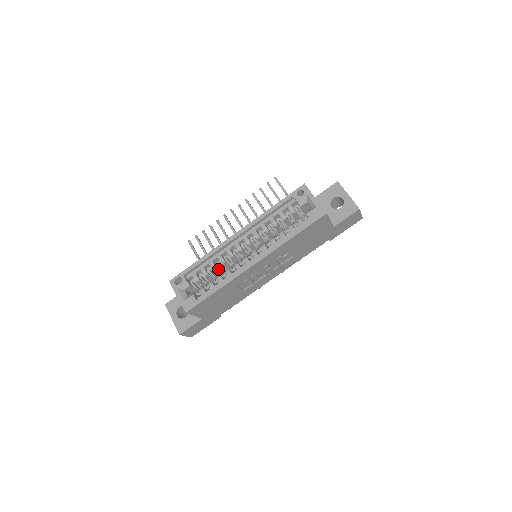
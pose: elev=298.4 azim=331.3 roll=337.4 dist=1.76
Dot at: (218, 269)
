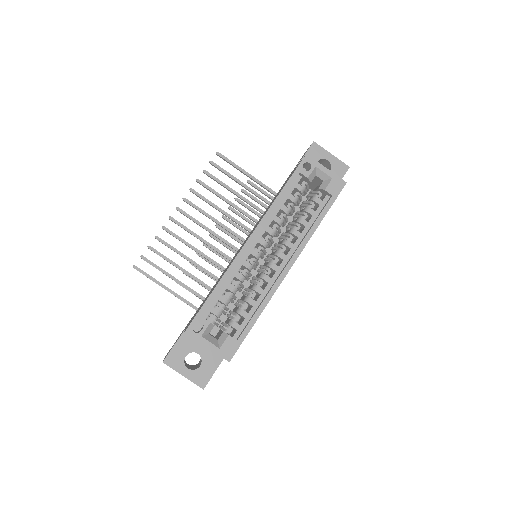
Dot at: (237, 290)
